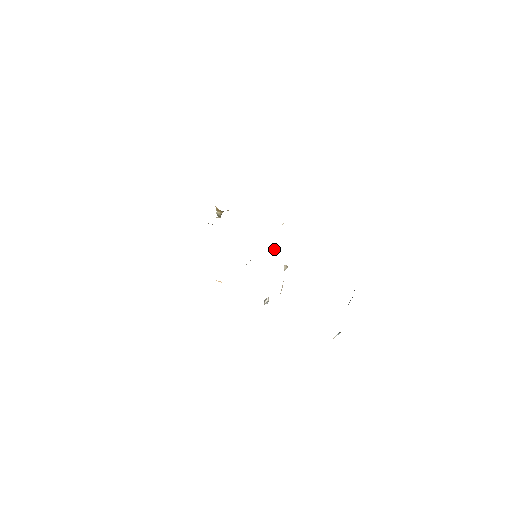
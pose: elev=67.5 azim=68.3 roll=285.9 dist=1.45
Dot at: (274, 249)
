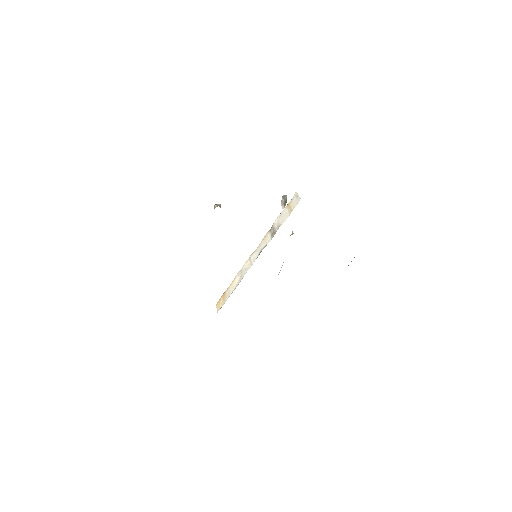
Dot at: occluded
